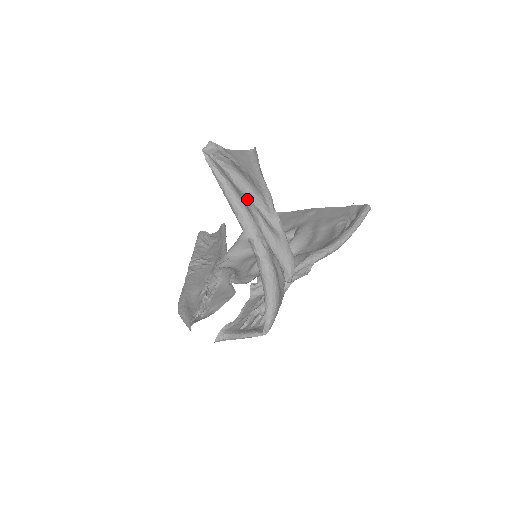
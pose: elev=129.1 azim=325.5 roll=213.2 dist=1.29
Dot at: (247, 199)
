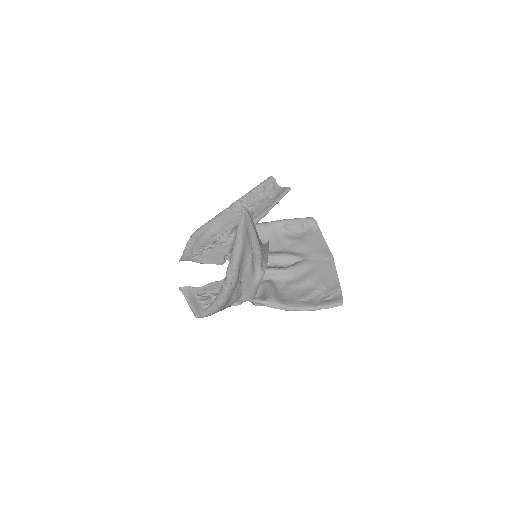
Dot at: (250, 250)
